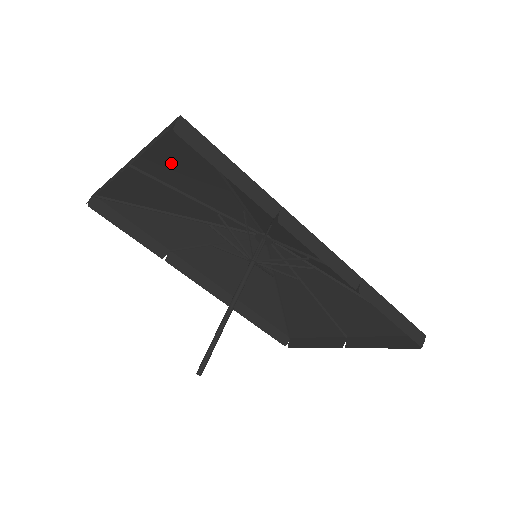
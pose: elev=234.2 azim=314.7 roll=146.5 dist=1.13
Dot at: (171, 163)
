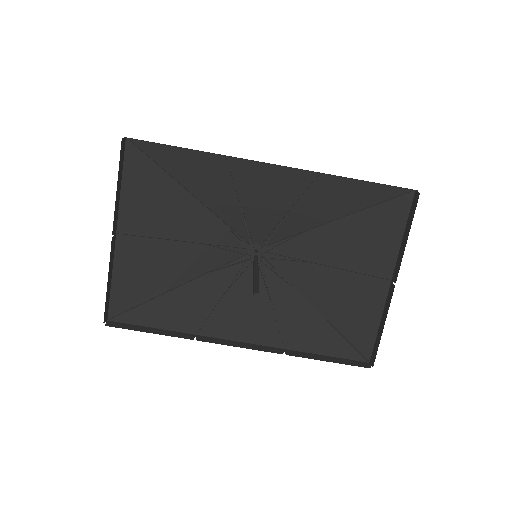
Dot at: (144, 204)
